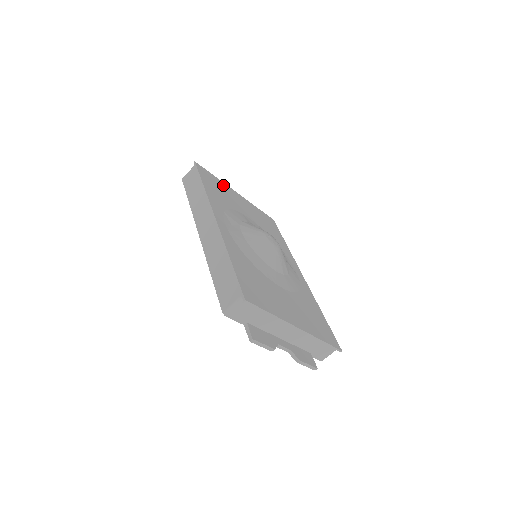
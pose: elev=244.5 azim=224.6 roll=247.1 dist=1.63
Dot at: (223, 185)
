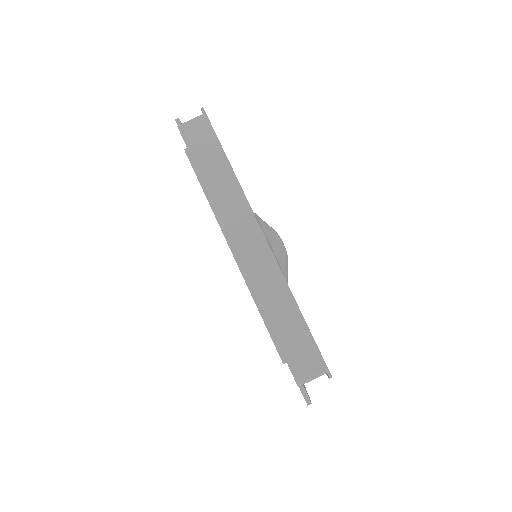
Dot at: occluded
